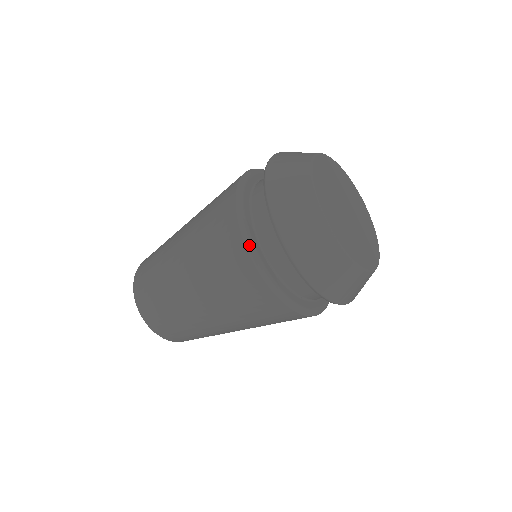
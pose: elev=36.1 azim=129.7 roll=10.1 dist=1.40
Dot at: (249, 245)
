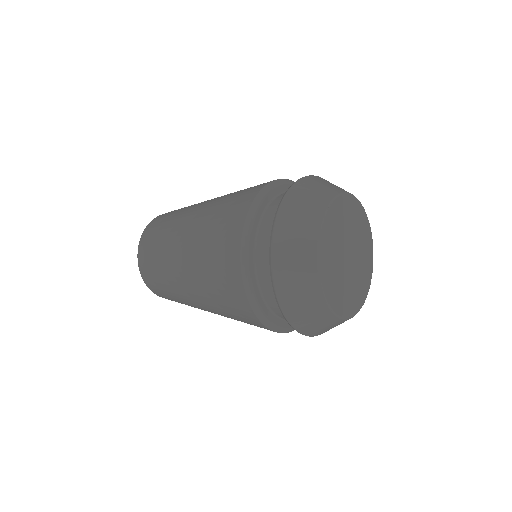
Dot at: (266, 324)
